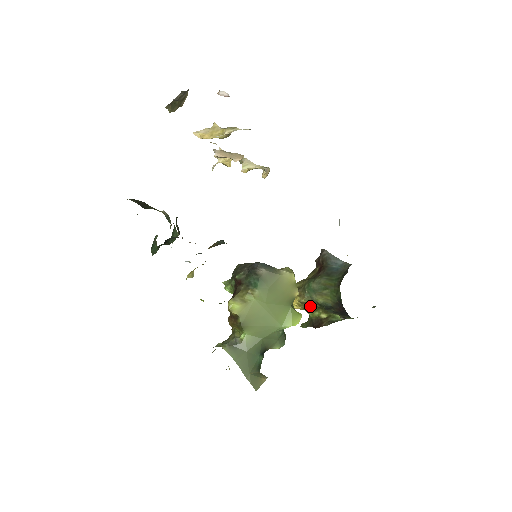
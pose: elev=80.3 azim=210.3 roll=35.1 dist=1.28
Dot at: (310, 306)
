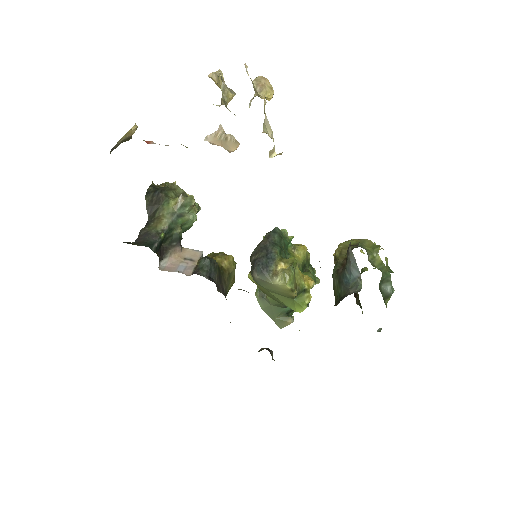
Dot at: occluded
